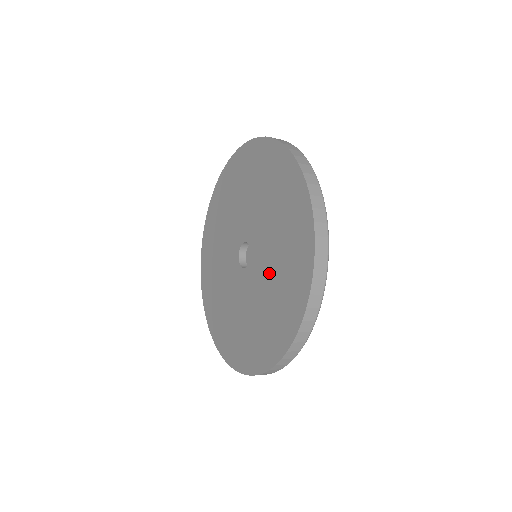
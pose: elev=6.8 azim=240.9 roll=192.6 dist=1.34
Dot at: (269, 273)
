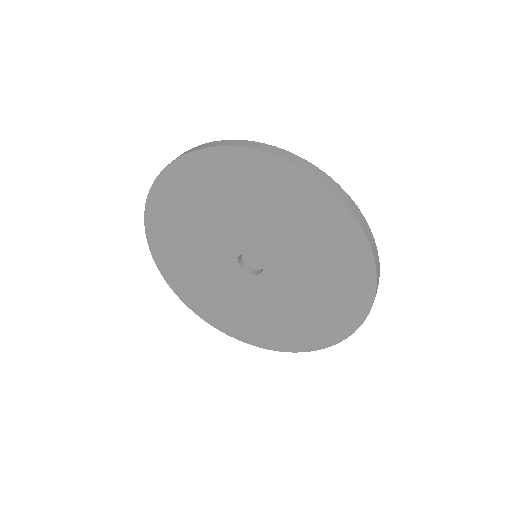
Dot at: (296, 251)
